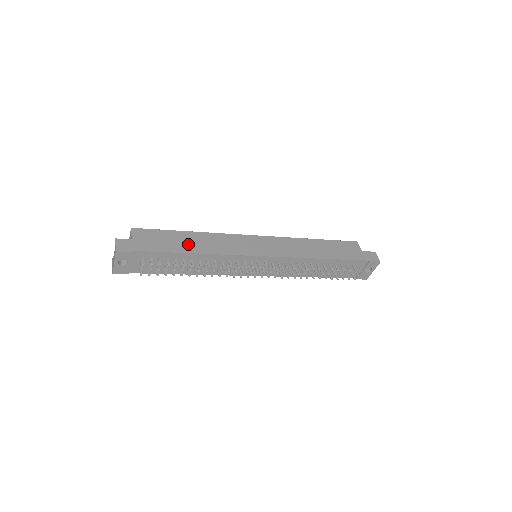
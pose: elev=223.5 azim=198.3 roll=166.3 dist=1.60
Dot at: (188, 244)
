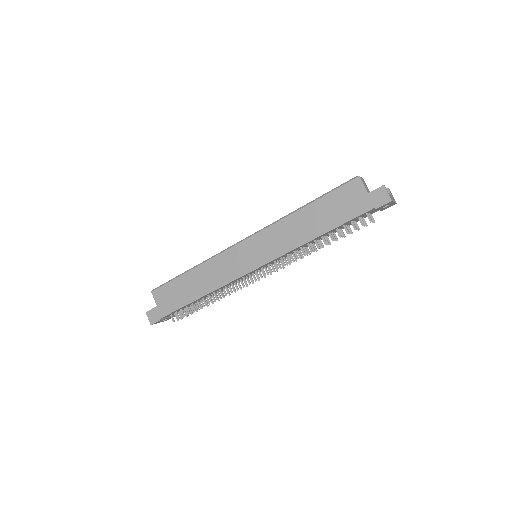
Dot at: (191, 290)
